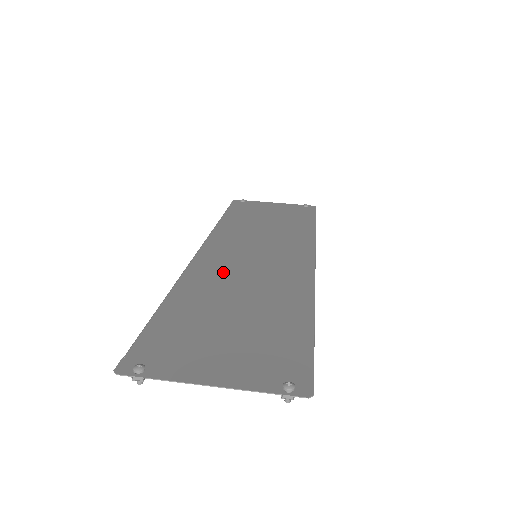
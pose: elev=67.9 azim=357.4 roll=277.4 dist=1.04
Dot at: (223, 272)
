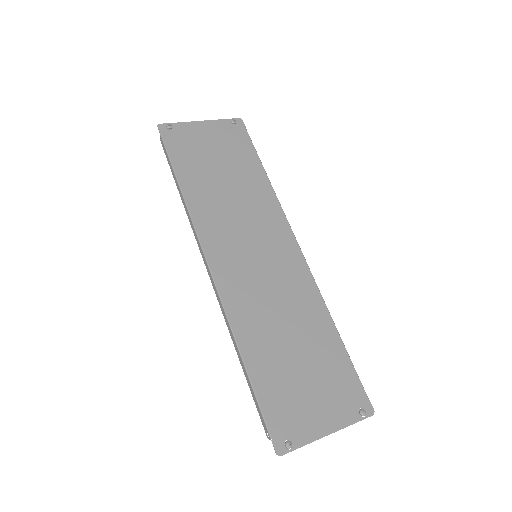
Dot at: (253, 298)
